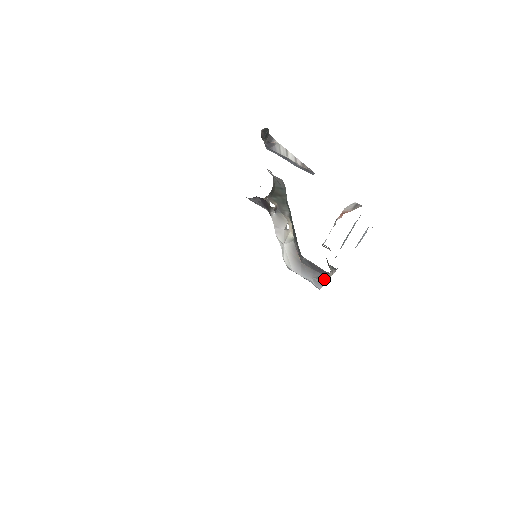
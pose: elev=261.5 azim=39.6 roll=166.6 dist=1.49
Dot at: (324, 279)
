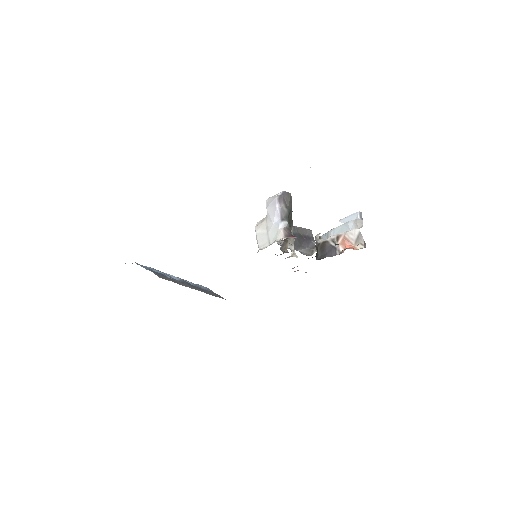
Dot at: (309, 253)
